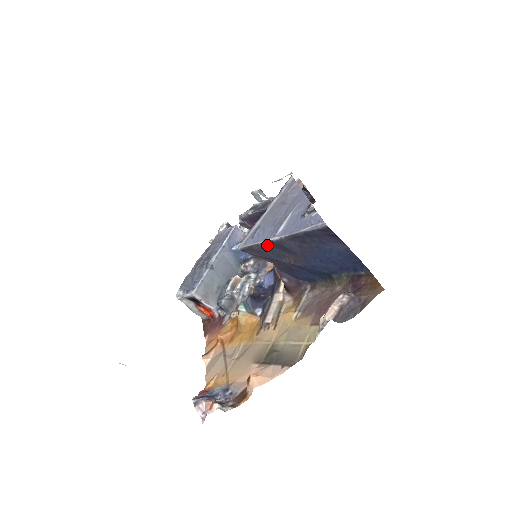
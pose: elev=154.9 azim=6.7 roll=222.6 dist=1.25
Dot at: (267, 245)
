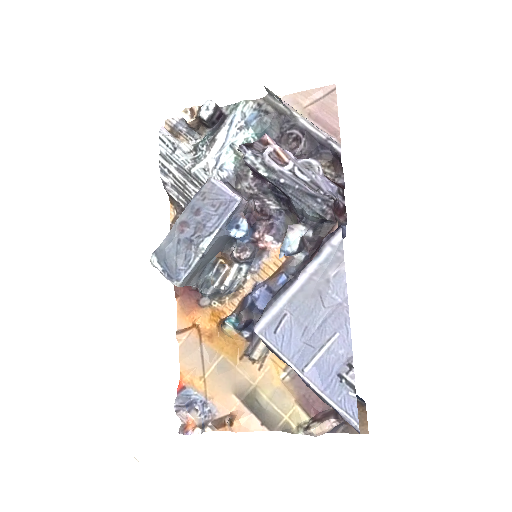
Dot at: (291, 367)
